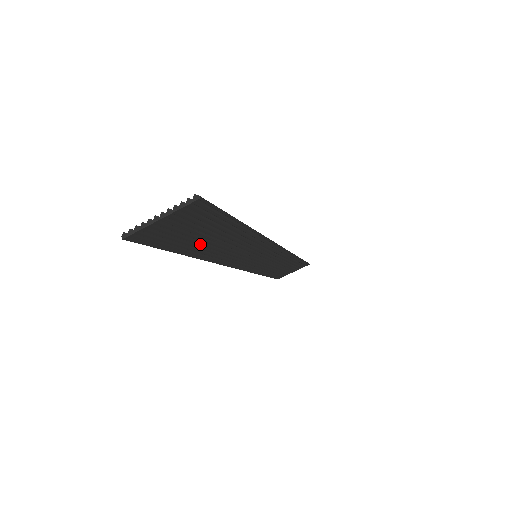
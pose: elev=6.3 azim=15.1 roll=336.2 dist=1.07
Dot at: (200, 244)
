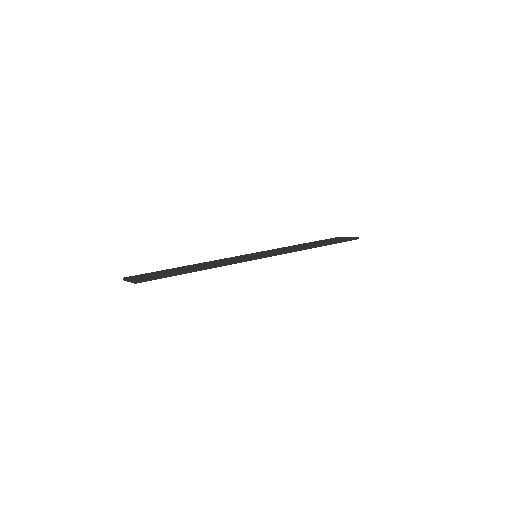
Dot at: occluded
